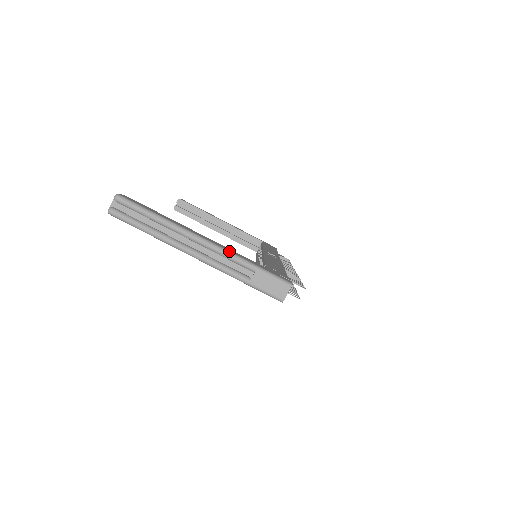
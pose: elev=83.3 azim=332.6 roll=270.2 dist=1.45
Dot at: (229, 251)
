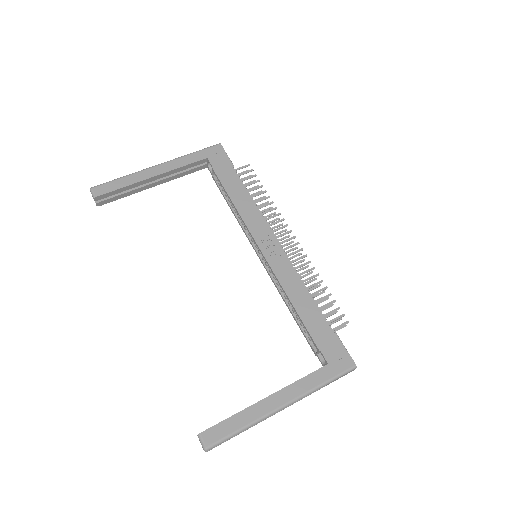
Dot at: (305, 394)
